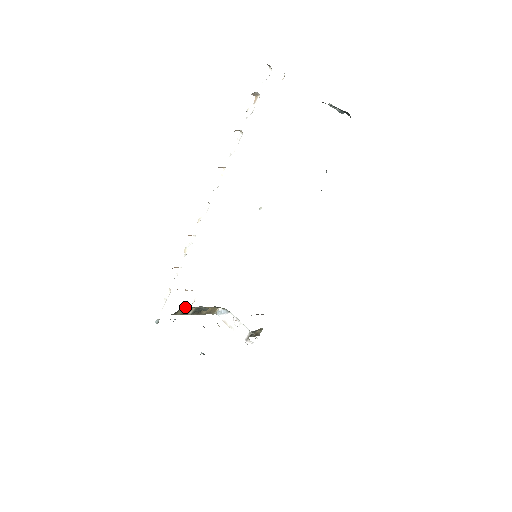
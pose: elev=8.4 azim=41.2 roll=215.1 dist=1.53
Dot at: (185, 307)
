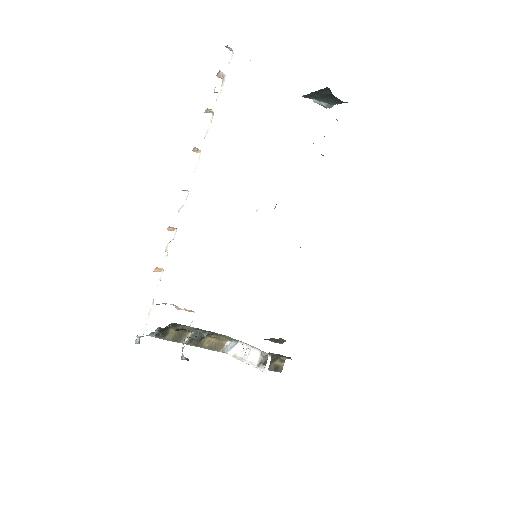
Dot at: occluded
